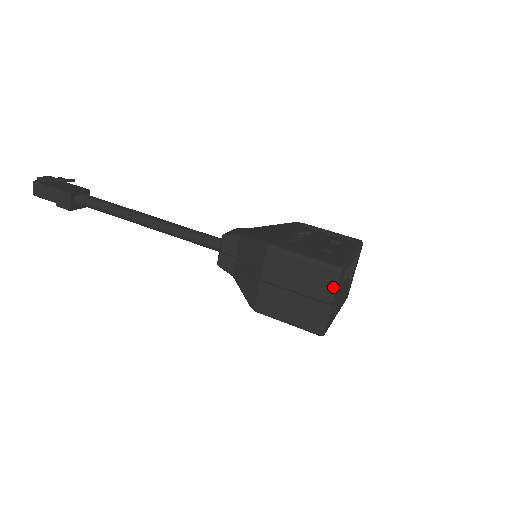
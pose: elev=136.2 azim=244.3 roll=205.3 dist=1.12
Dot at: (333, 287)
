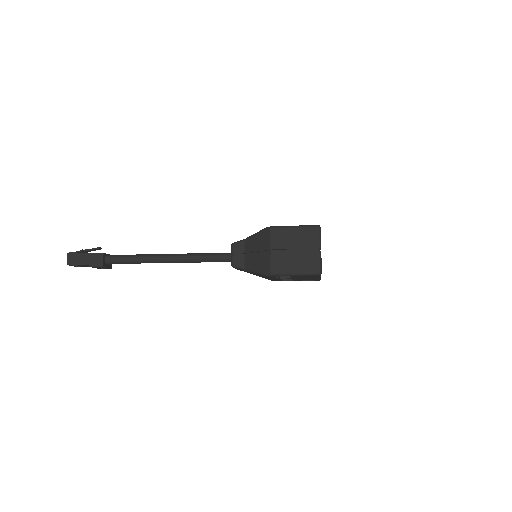
Dot at: (318, 238)
